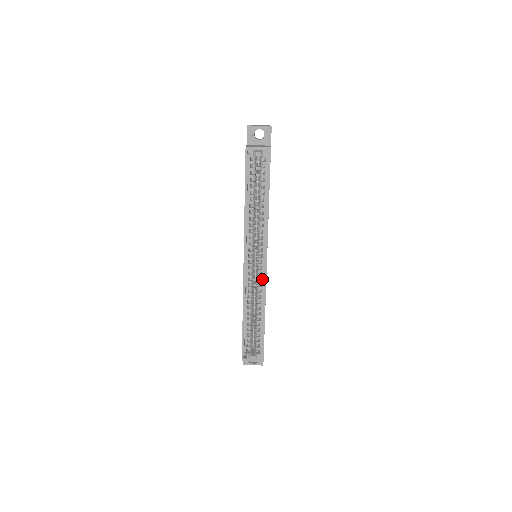
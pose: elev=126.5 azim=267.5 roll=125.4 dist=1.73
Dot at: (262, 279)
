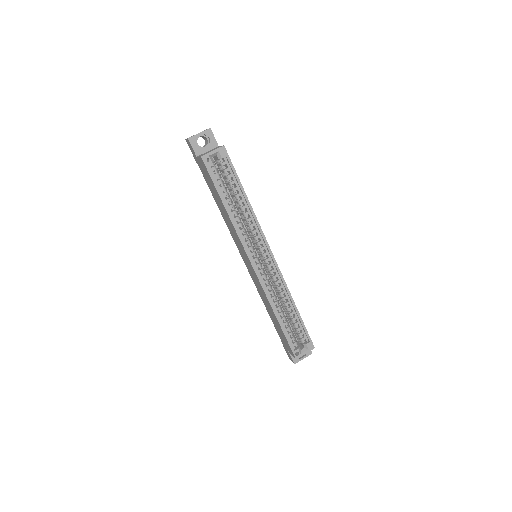
Dot at: (276, 272)
